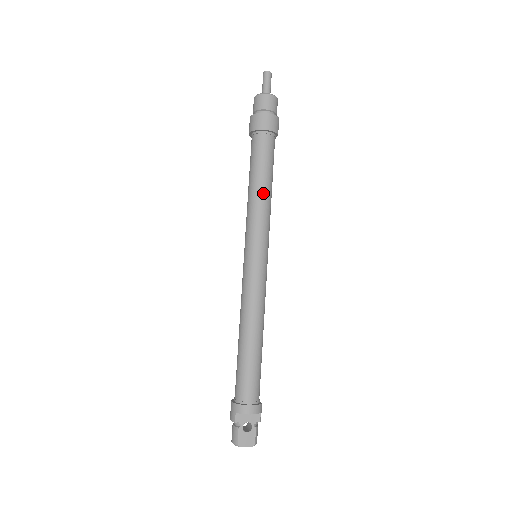
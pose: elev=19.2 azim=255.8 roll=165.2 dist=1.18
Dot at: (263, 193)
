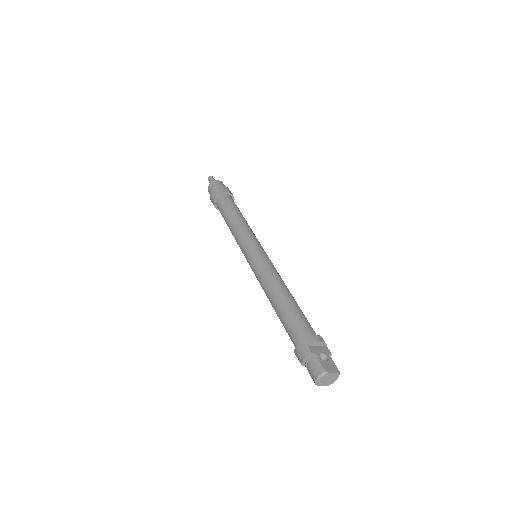
Dot at: (243, 219)
